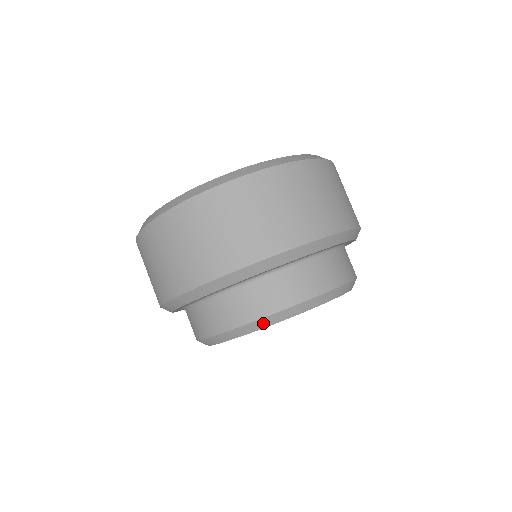
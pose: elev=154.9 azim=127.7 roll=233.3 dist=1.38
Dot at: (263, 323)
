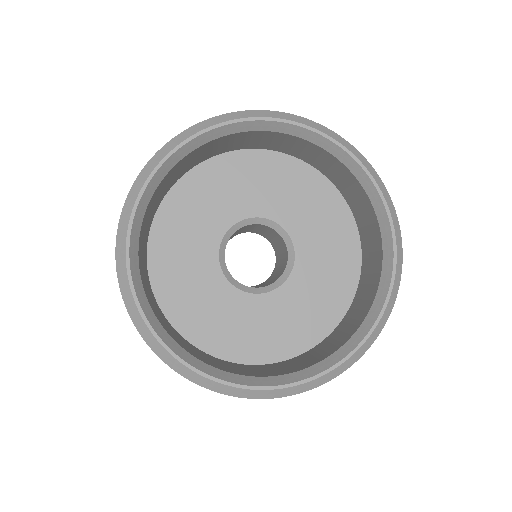
Dot at: occluded
